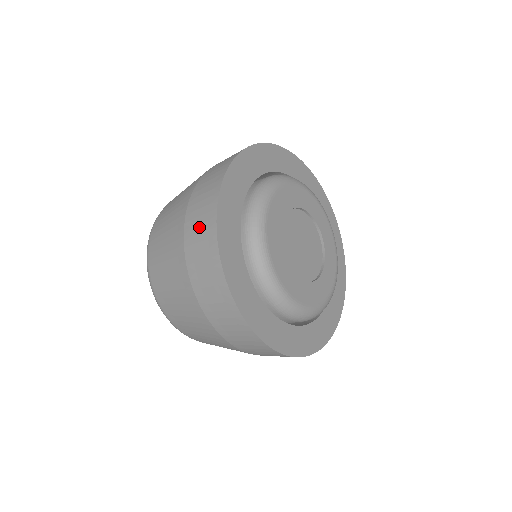
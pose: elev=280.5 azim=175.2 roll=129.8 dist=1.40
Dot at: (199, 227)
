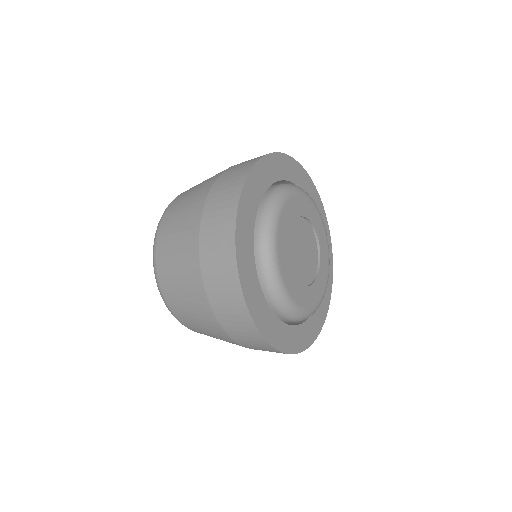
Dot at: (216, 236)
